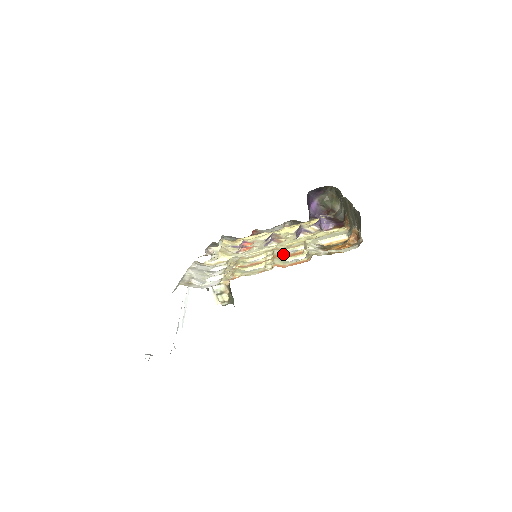
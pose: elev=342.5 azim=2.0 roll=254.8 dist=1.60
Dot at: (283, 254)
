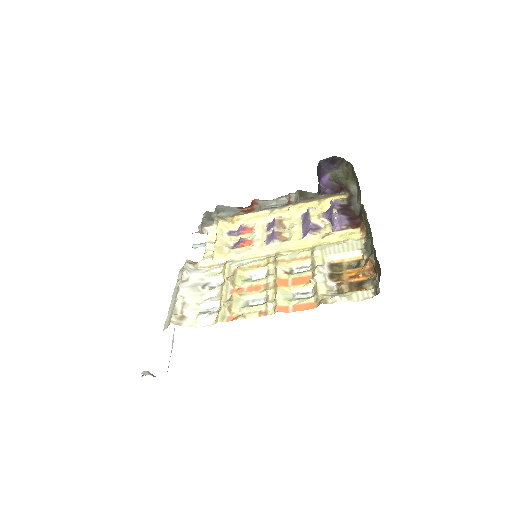
Dot at: (287, 276)
